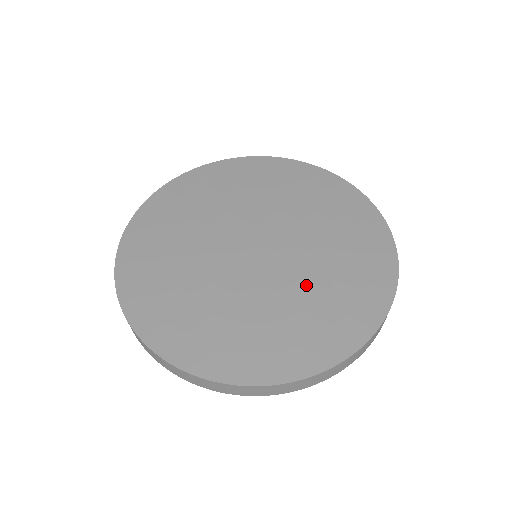
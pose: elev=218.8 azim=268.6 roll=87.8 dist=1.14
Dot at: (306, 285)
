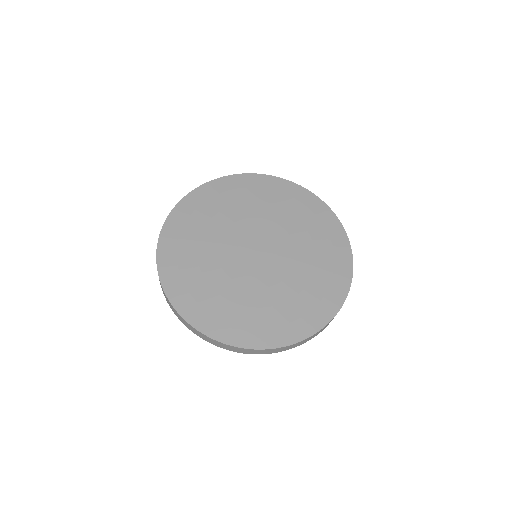
Dot at: (288, 284)
